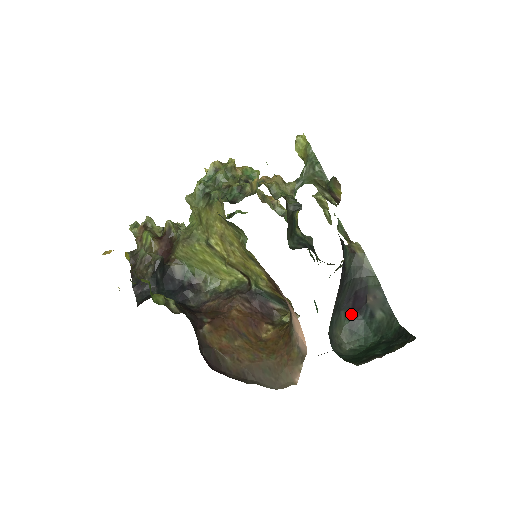
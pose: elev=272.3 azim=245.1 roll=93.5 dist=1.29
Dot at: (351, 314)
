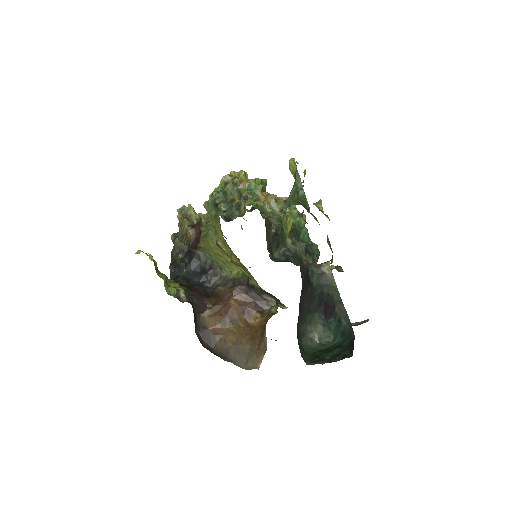
Dot at: (325, 316)
